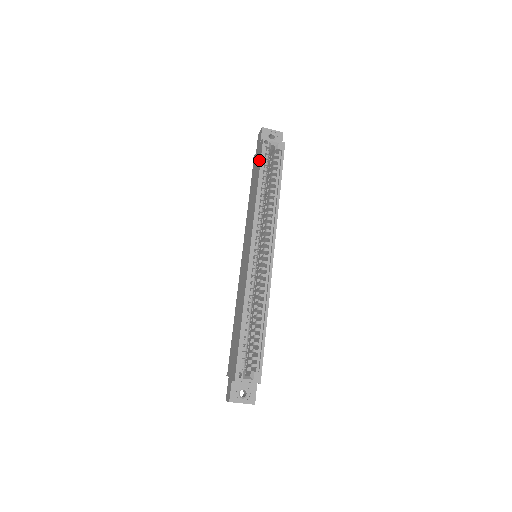
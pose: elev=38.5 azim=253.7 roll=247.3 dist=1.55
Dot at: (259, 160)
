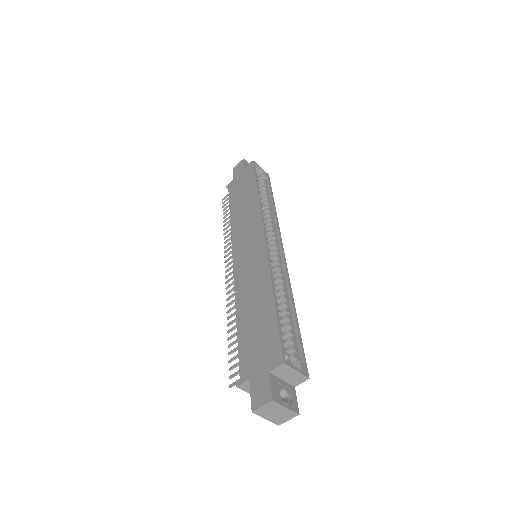
Dot at: (251, 175)
